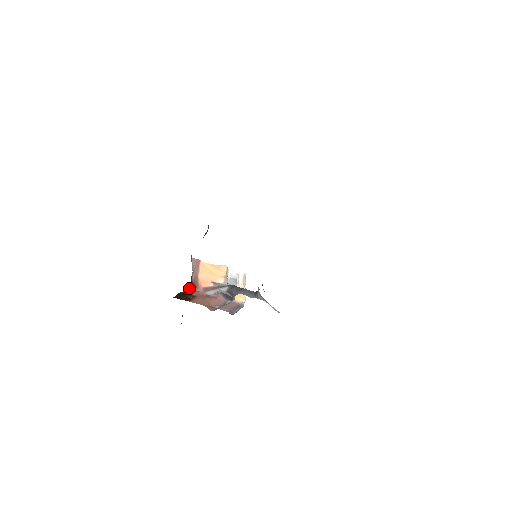
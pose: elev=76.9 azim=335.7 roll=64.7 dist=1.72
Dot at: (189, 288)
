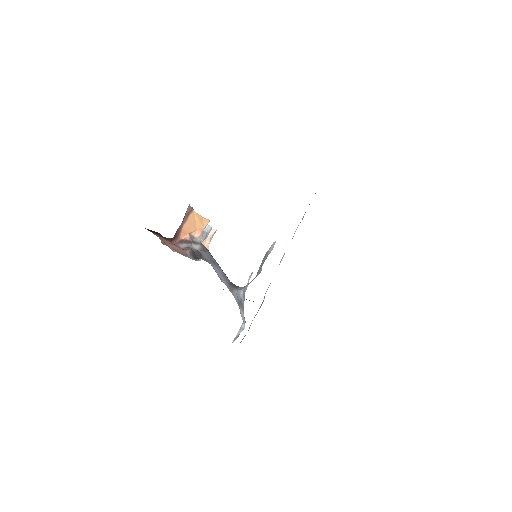
Dot at: (170, 238)
